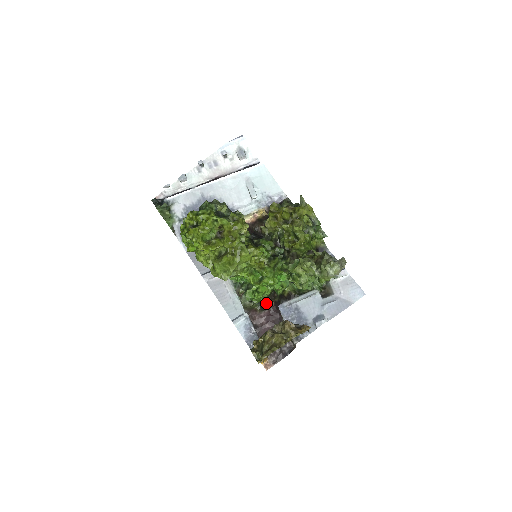
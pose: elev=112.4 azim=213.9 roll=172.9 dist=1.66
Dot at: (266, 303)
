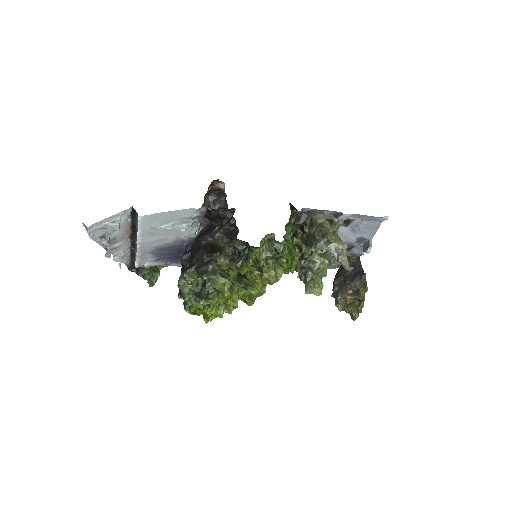
Dot at: occluded
